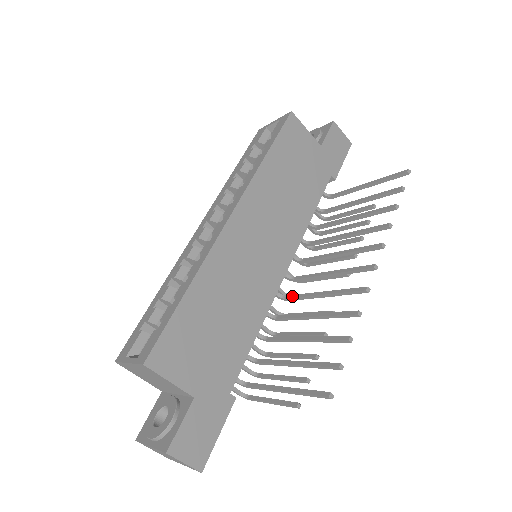
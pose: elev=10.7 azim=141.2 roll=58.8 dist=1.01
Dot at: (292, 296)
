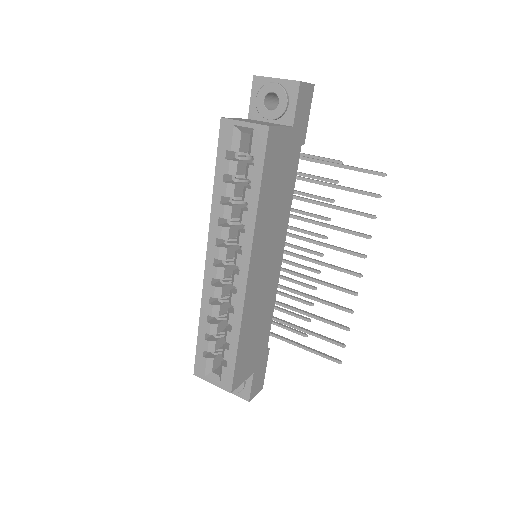
Dot at: (289, 272)
